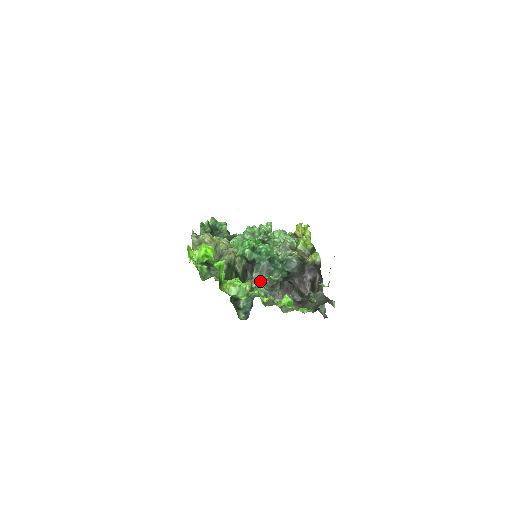
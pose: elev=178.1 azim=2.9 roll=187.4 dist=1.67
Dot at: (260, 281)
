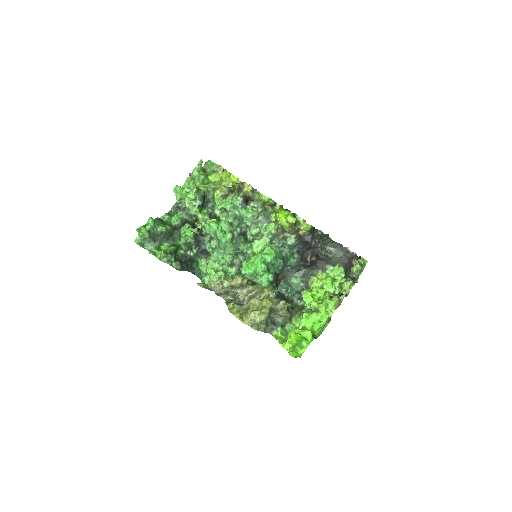
Dot at: (284, 273)
